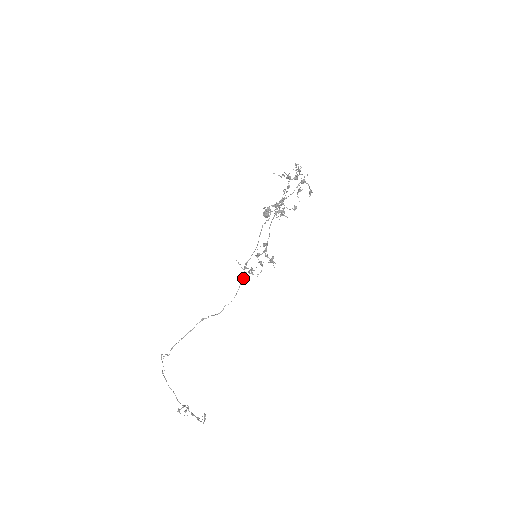
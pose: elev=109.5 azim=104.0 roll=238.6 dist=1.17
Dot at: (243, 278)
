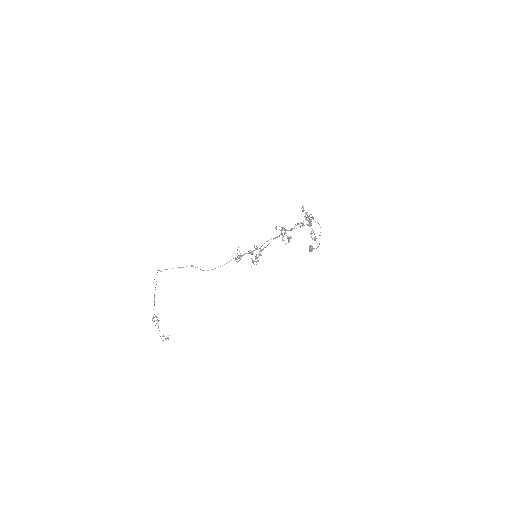
Dot at: occluded
